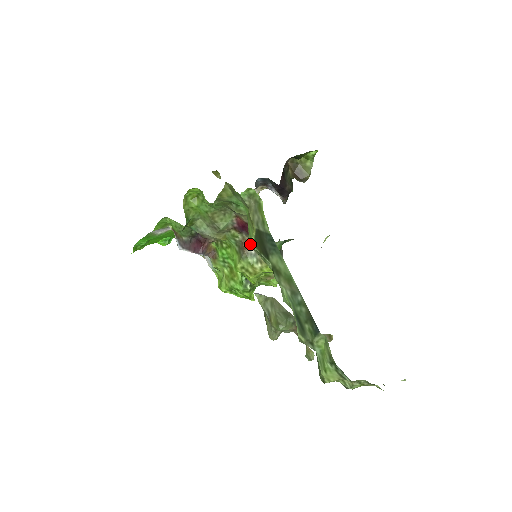
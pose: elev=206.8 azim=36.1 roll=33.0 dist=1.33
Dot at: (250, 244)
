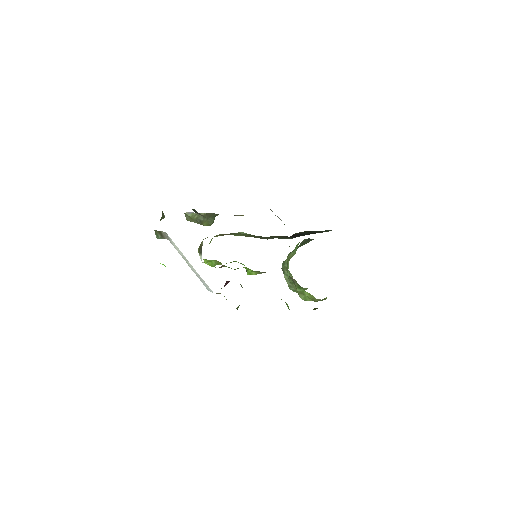
Dot at: occluded
